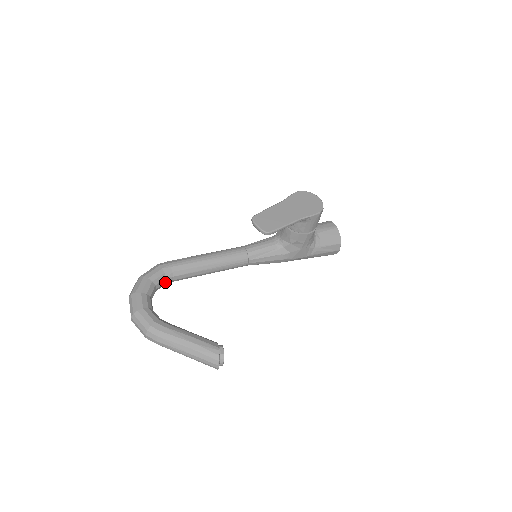
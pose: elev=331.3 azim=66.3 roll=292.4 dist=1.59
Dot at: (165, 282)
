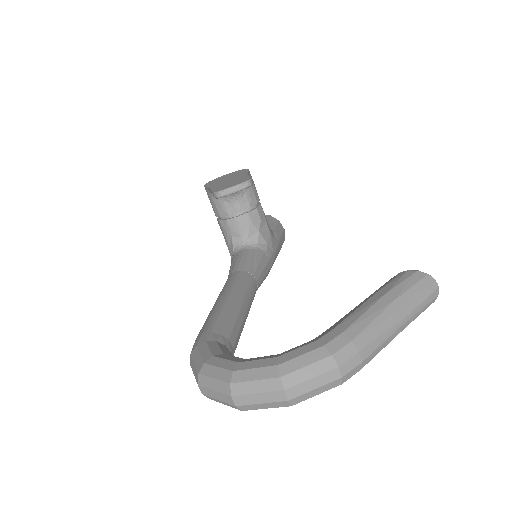
Dot at: occluded
